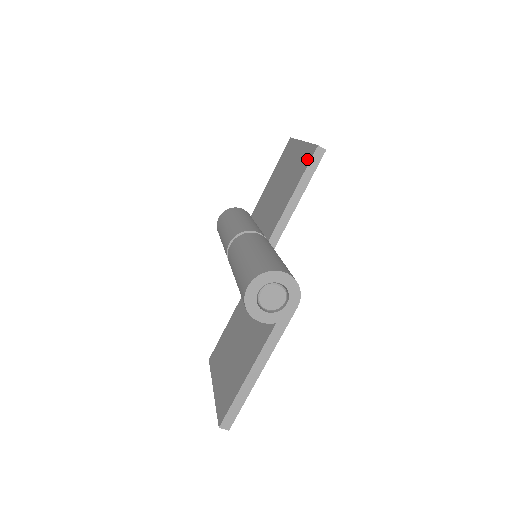
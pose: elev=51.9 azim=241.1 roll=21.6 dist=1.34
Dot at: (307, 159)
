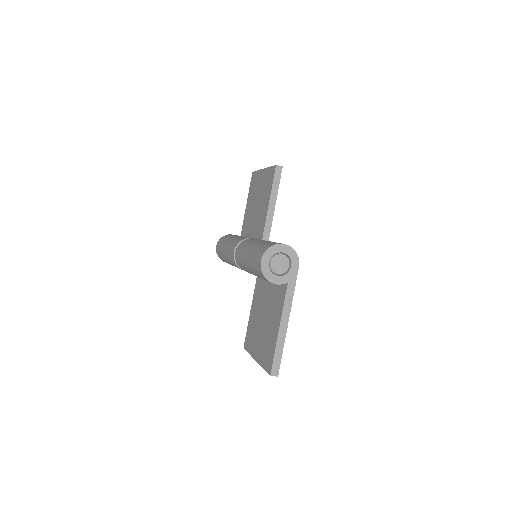
Dot at: (271, 177)
